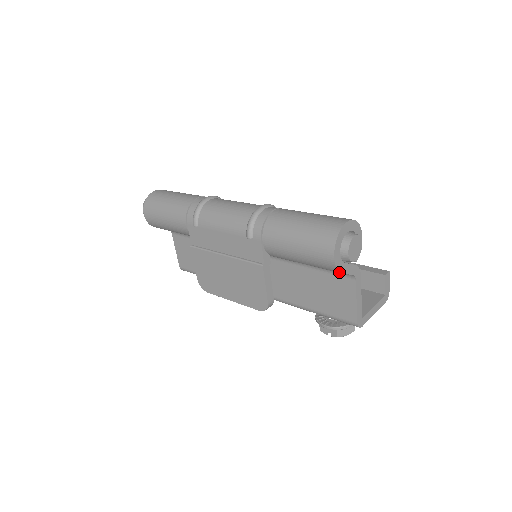
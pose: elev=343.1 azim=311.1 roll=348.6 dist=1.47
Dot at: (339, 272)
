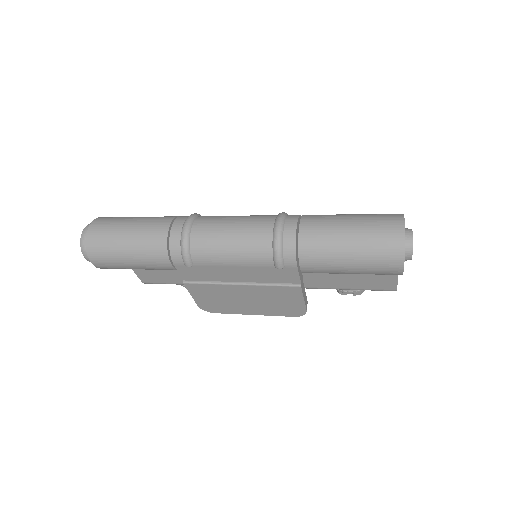
Dot at: occluded
